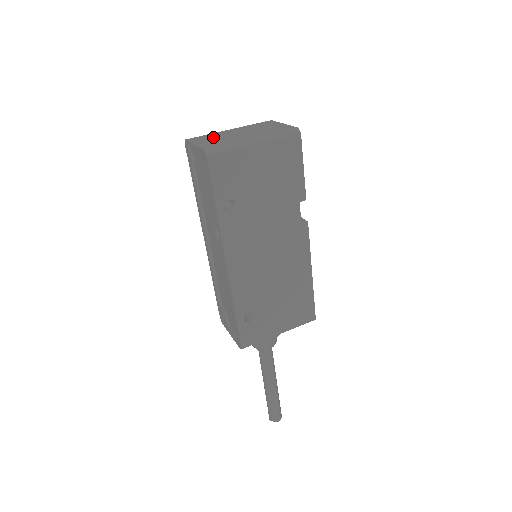
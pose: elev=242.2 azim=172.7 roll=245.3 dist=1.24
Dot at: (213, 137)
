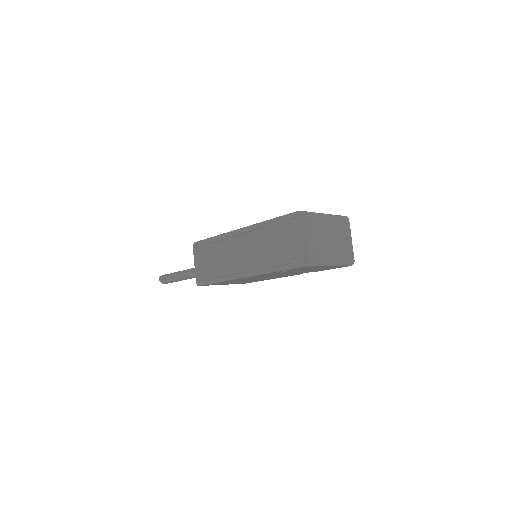
Dot at: (317, 231)
